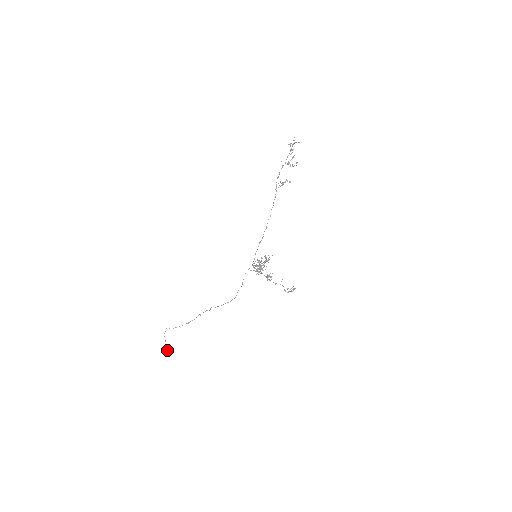
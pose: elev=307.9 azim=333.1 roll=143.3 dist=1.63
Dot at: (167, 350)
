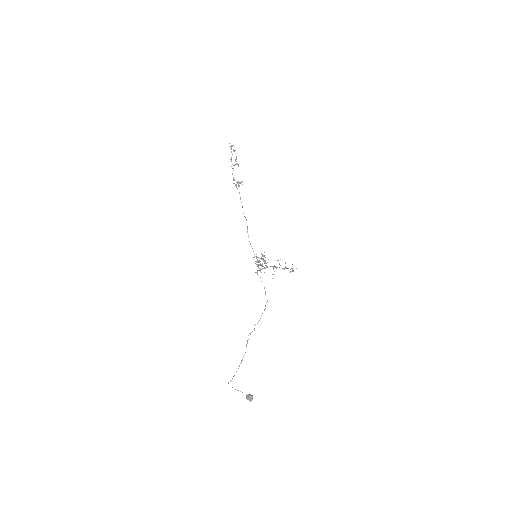
Dot at: (251, 397)
